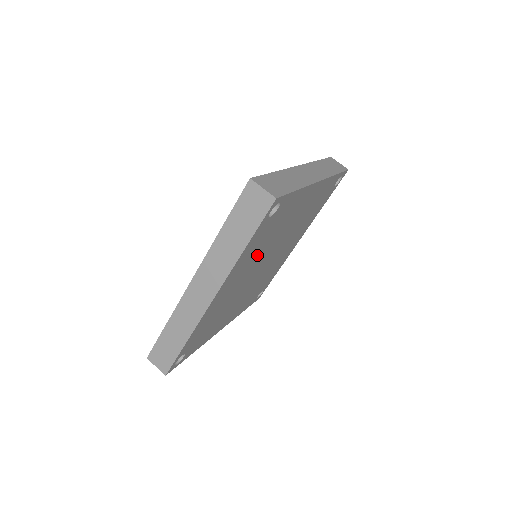
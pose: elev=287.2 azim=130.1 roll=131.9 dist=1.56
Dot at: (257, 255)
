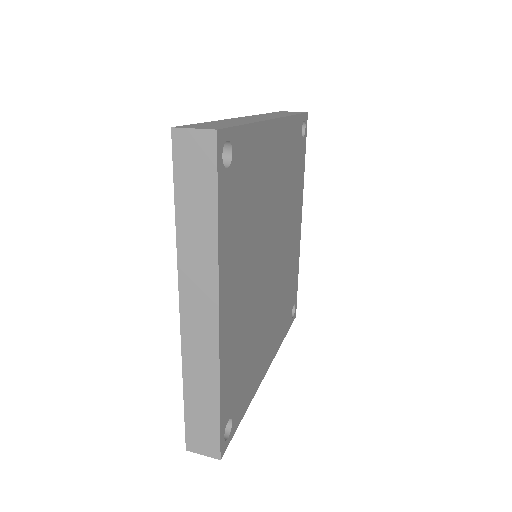
Dot at: (249, 242)
